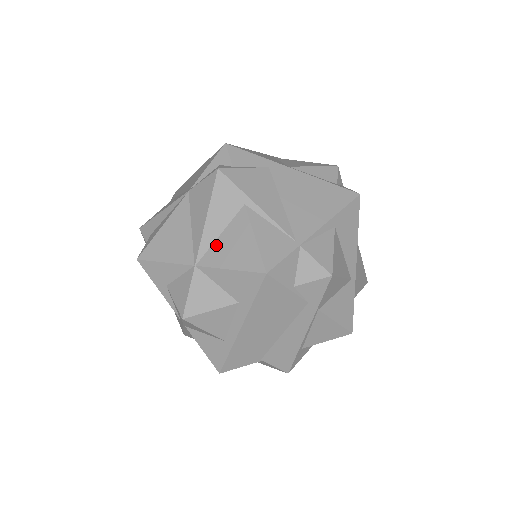
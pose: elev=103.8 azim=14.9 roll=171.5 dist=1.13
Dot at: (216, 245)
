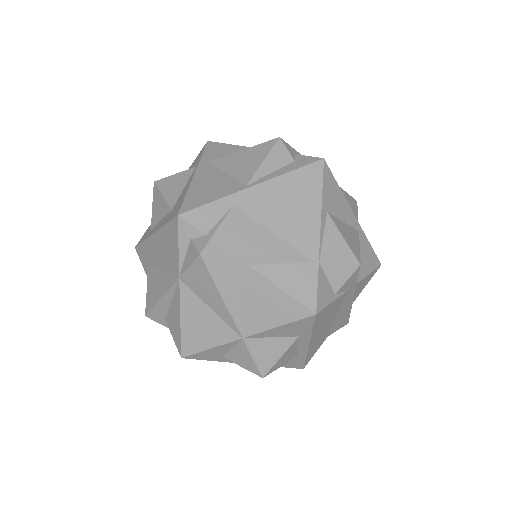
Dot at: (249, 313)
